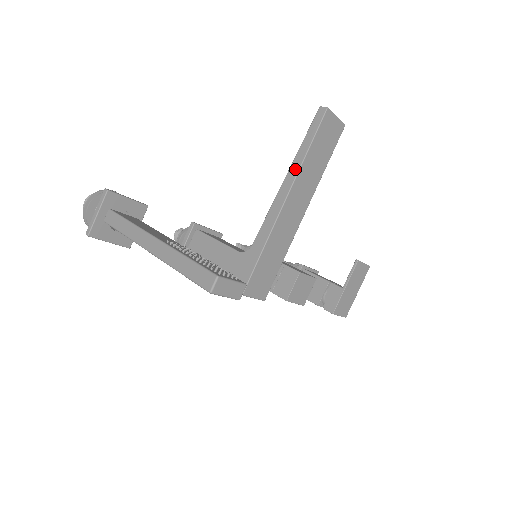
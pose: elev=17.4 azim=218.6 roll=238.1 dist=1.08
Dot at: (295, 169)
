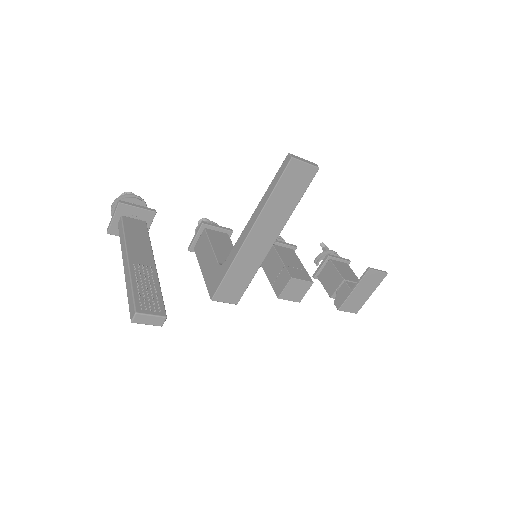
Dot at: (260, 208)
